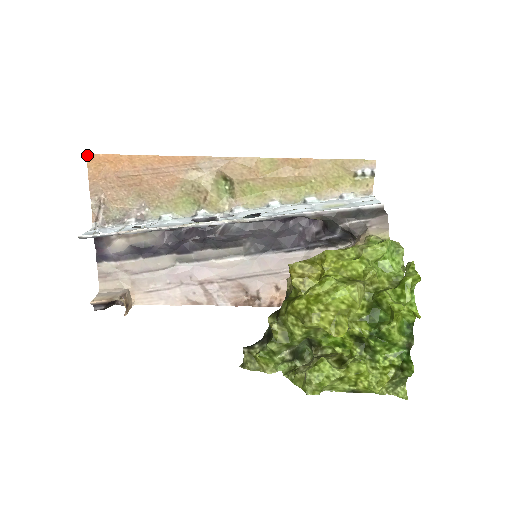
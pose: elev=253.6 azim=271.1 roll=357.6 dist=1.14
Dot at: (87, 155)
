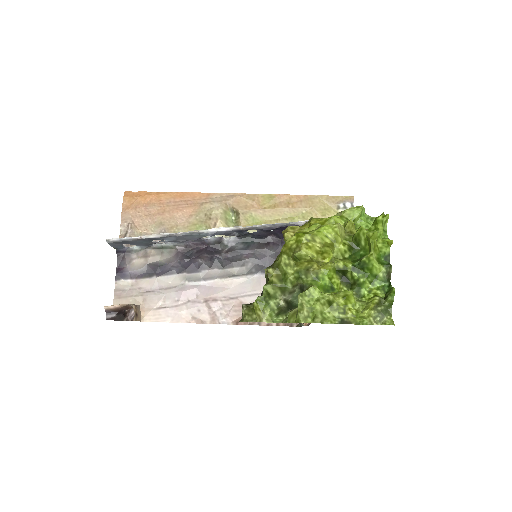
Dot at: (124, 192)
